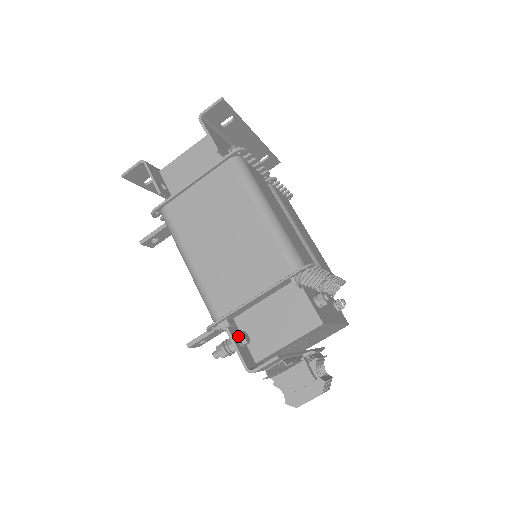
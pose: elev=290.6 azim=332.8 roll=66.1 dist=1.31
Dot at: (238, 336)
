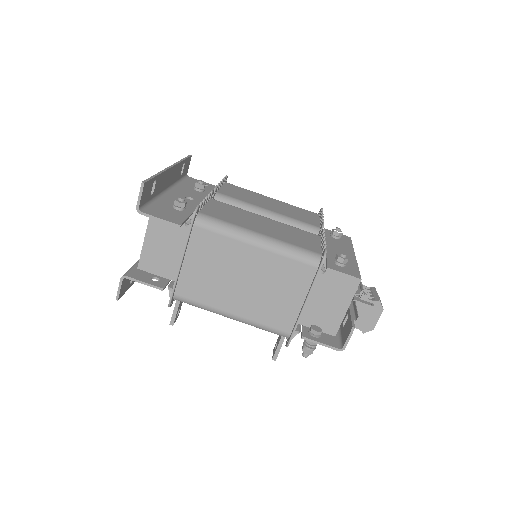
Dot at: (312, 334)
